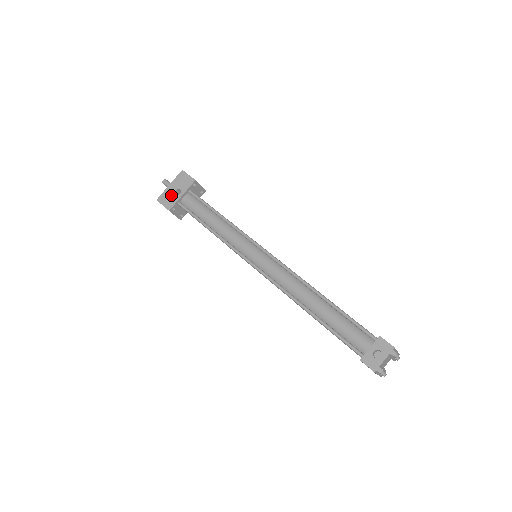
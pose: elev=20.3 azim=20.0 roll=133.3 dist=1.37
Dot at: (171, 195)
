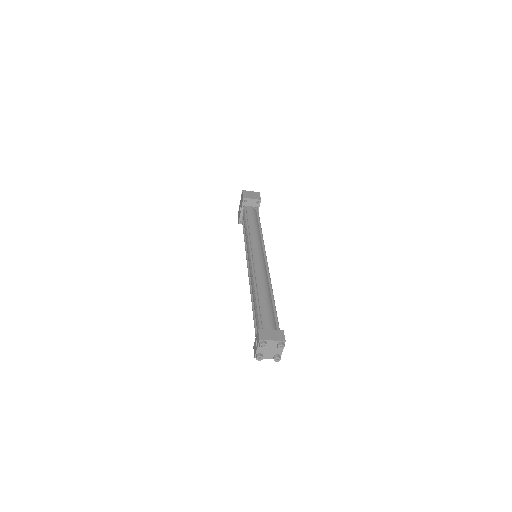
Dot at: (239, 211)
